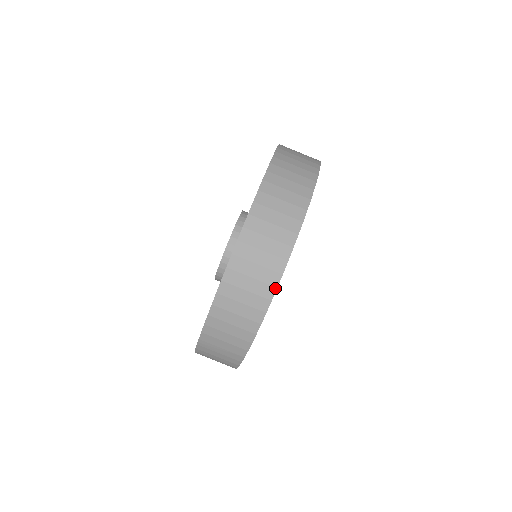
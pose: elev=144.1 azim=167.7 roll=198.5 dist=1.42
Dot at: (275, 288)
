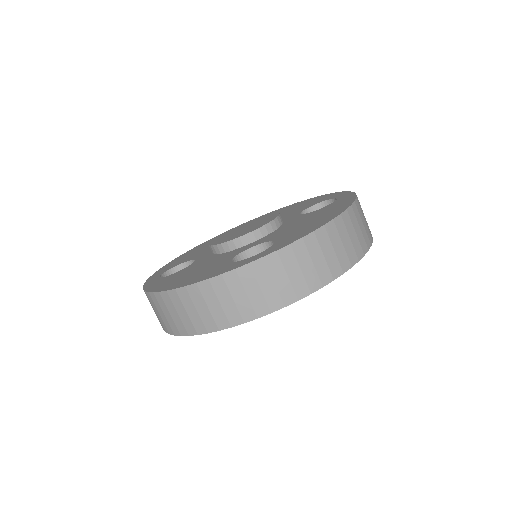
Dot at: (169, 333)
